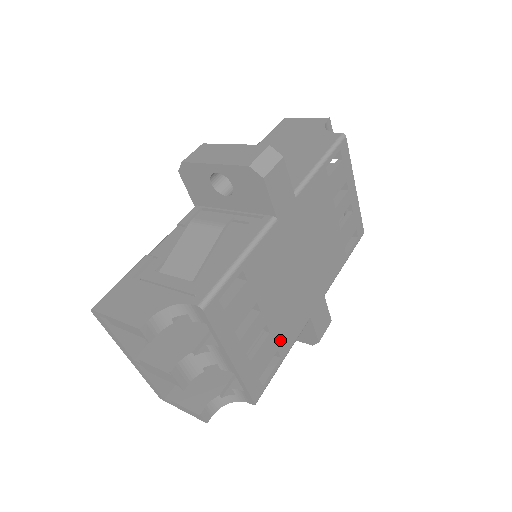
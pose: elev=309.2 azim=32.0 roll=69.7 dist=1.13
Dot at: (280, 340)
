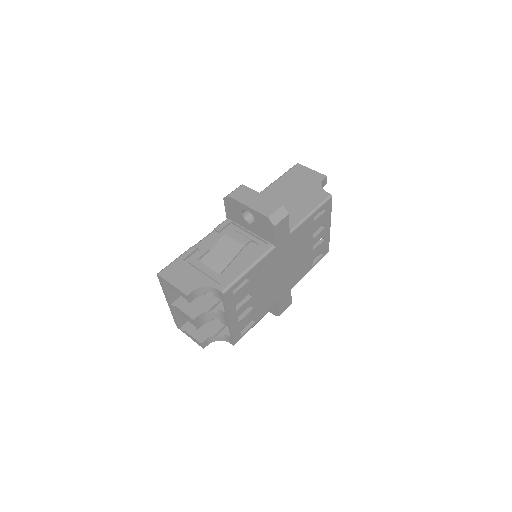
Dot at: (258, 312)
